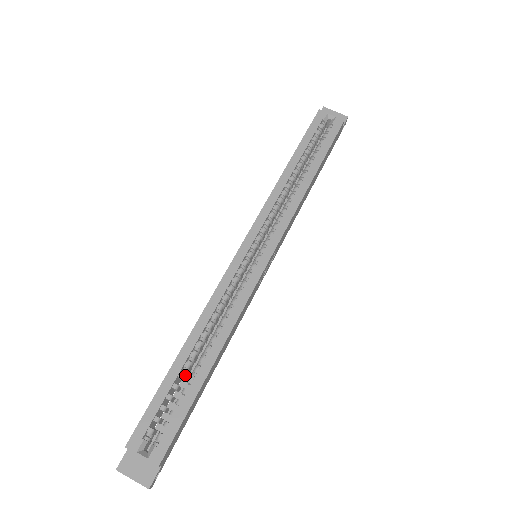
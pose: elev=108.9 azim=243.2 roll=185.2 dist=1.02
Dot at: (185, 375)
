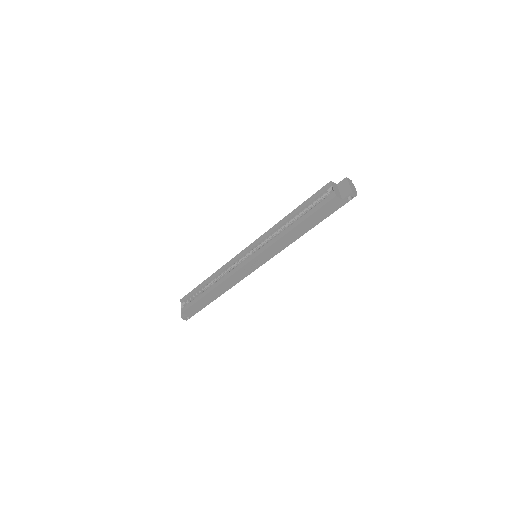
Dot at: (205, 289)
